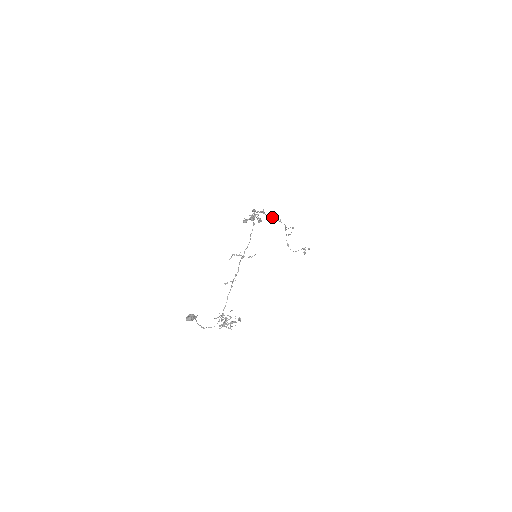
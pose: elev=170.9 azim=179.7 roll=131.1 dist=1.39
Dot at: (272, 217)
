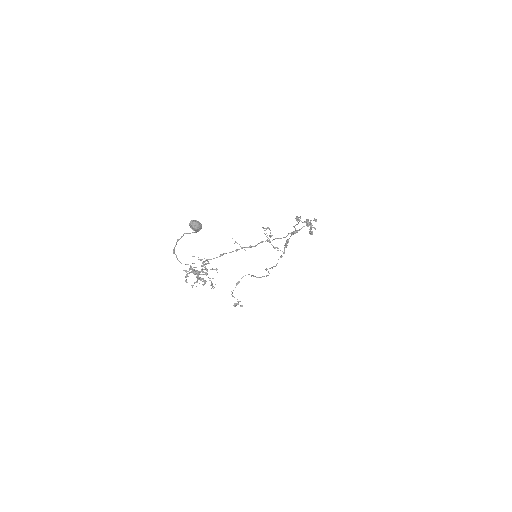
Dot at: (286, 246)
